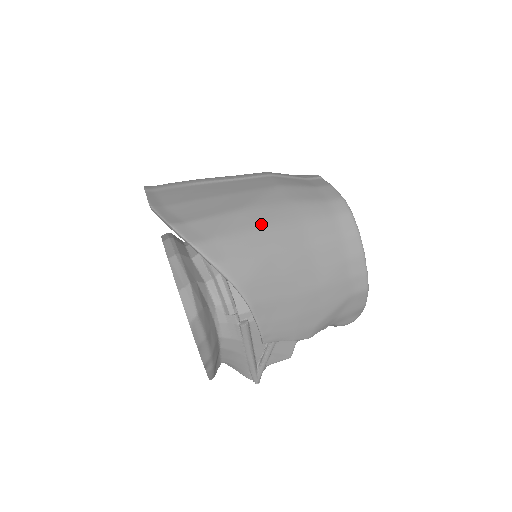
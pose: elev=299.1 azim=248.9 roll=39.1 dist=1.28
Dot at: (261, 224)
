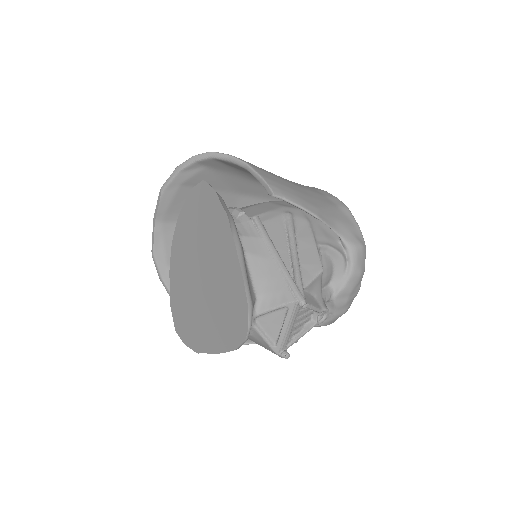
Dot at: occluded
